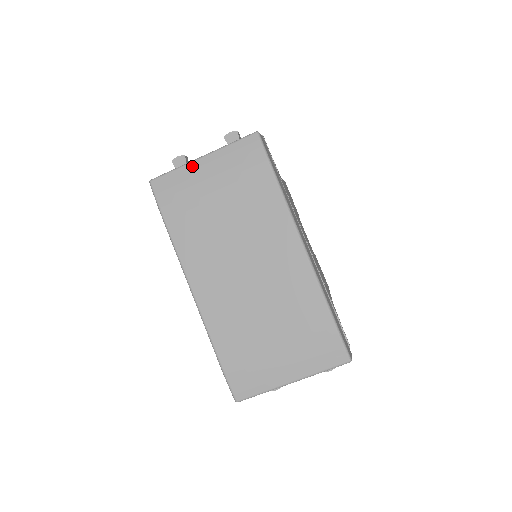
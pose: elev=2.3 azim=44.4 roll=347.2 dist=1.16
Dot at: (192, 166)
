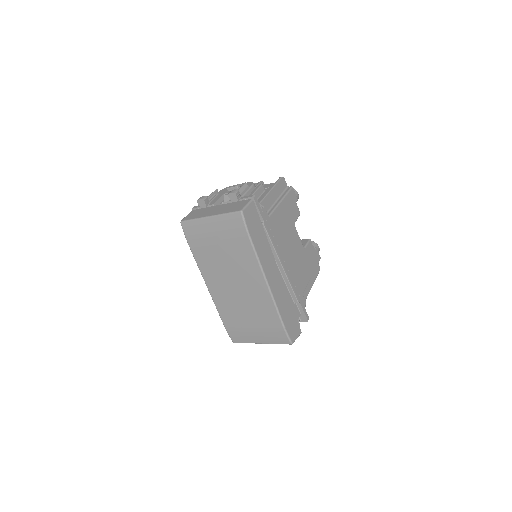
Dot at: (203, 221)
